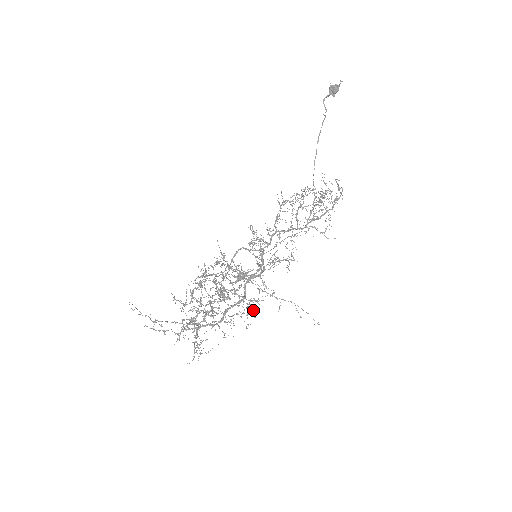
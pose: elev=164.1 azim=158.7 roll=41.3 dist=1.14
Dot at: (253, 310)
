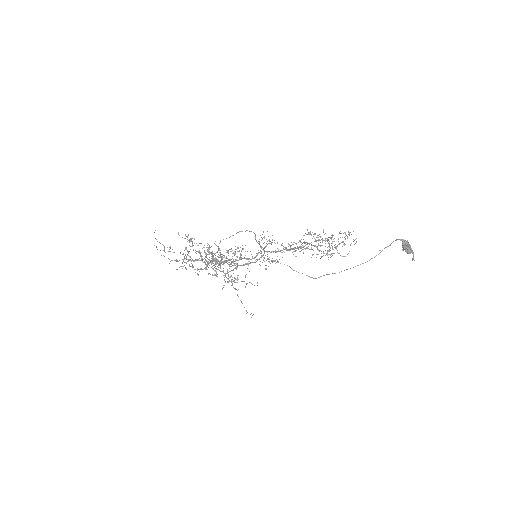
Dot at: occluded
